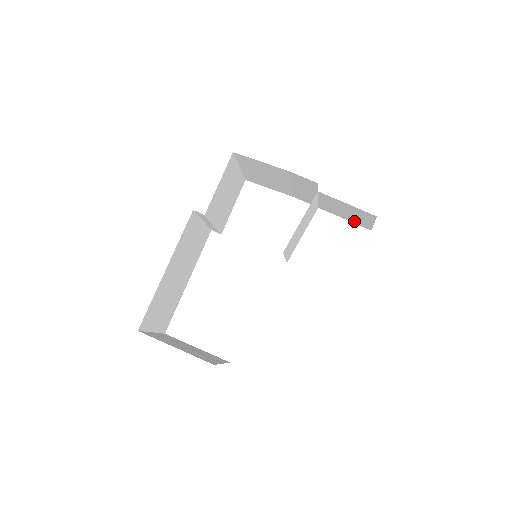
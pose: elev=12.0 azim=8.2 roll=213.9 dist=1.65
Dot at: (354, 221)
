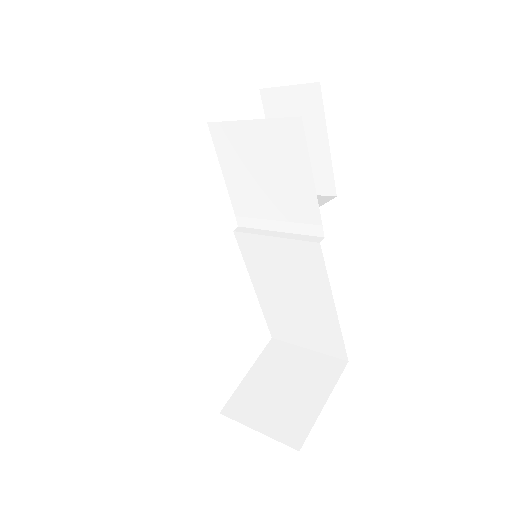
Dot at: occluded
